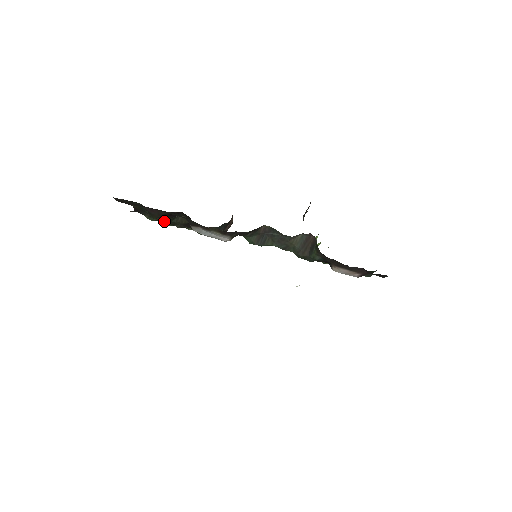
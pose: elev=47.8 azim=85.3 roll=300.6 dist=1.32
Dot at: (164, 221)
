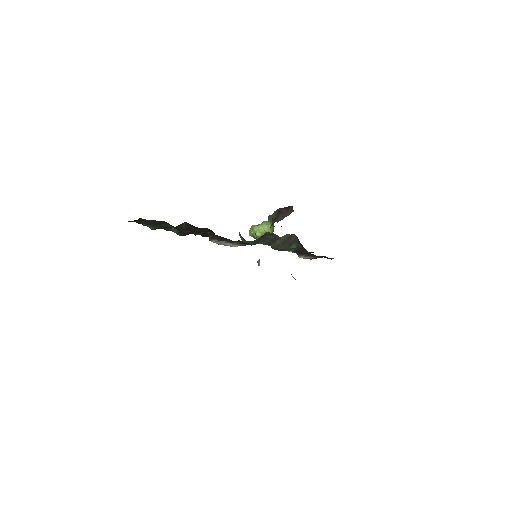
Dot at: (162, 228)
